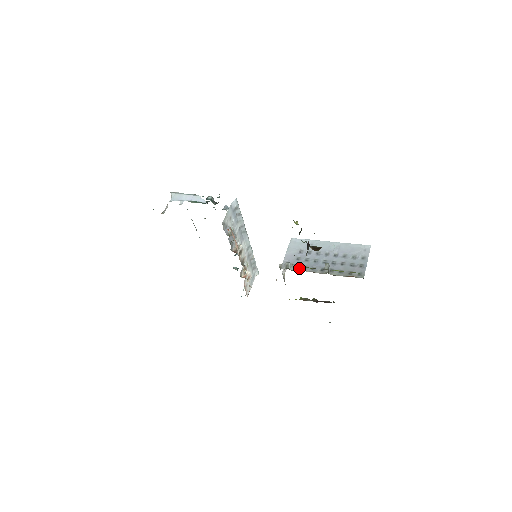
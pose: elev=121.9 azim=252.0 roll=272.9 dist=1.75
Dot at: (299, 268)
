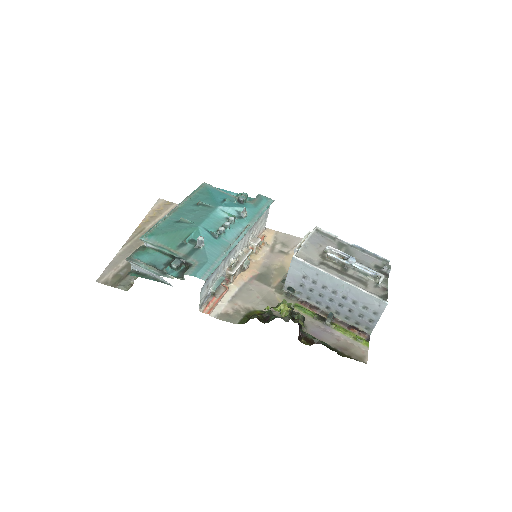
Dot at: (302, 297)
